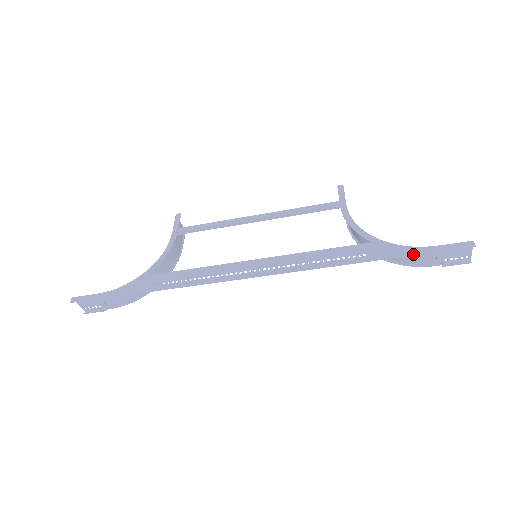
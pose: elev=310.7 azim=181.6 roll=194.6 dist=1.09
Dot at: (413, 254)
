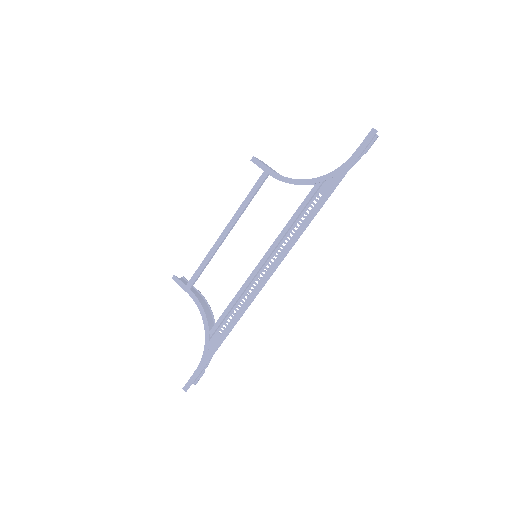
Dot at: (348, 170)
